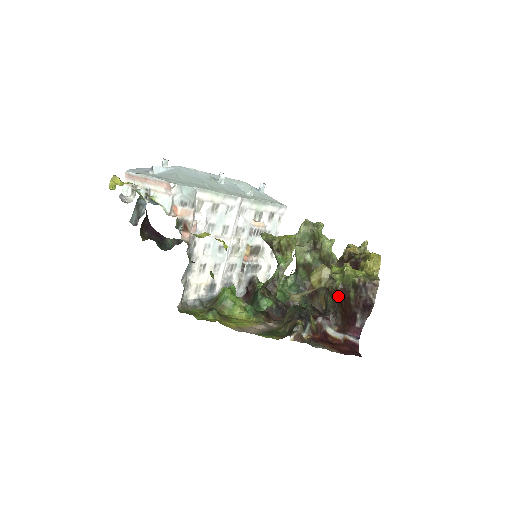
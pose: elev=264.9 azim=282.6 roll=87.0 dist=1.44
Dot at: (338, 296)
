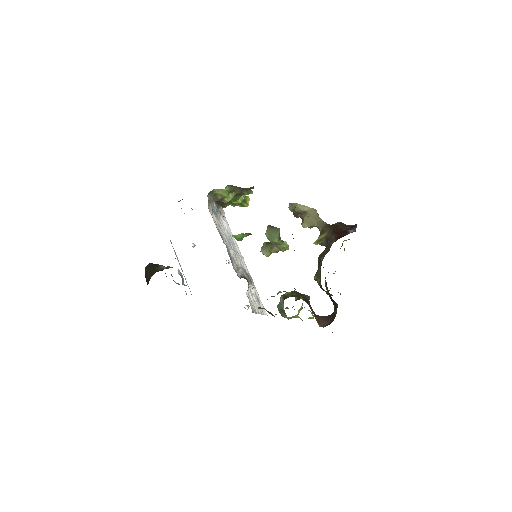
Dot at: (329, 228)
